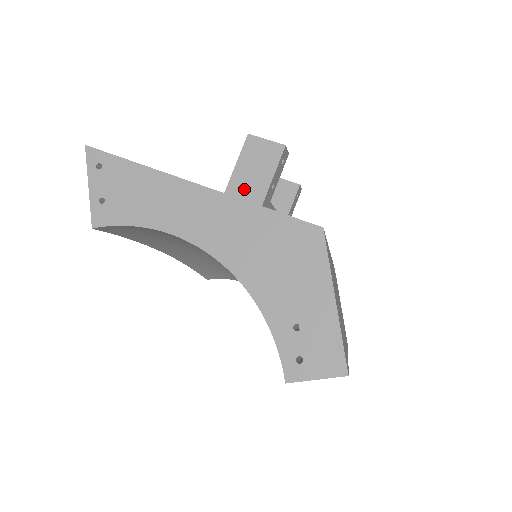
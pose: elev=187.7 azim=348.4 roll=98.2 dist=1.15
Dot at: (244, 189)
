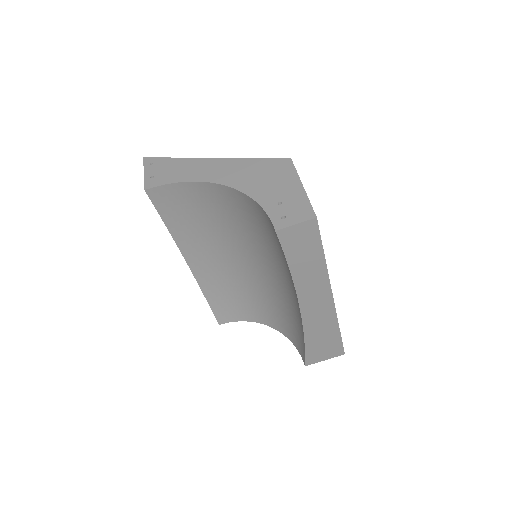
Dot at: occluded
